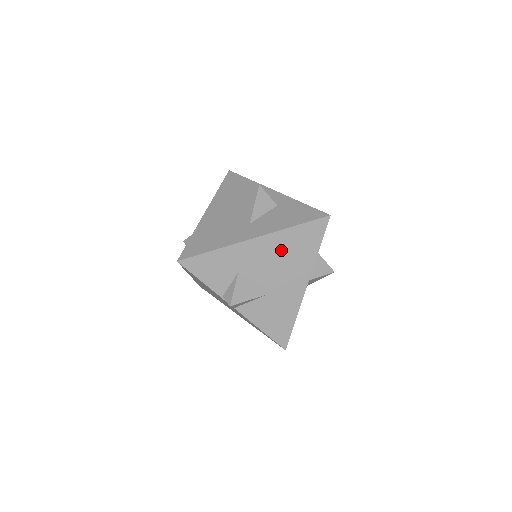
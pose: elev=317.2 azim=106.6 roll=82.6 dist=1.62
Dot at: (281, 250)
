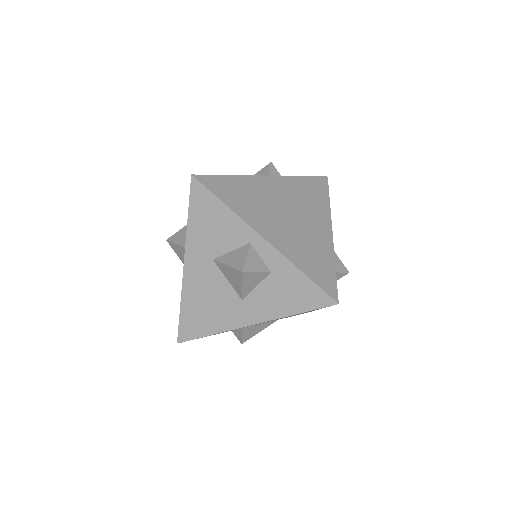
Dot at: (284, 317)
